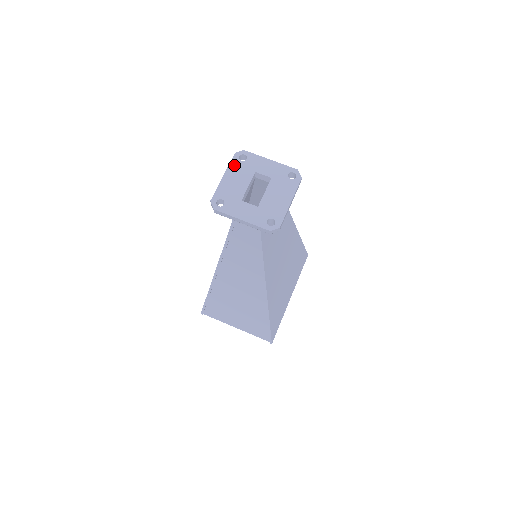
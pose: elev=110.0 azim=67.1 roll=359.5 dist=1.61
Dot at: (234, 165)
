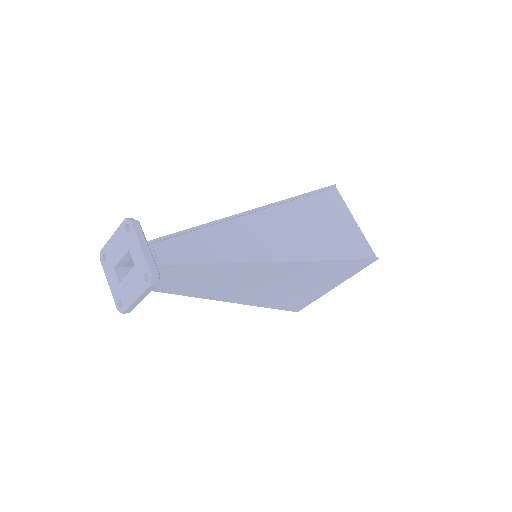
Dot at: (121, 230)
